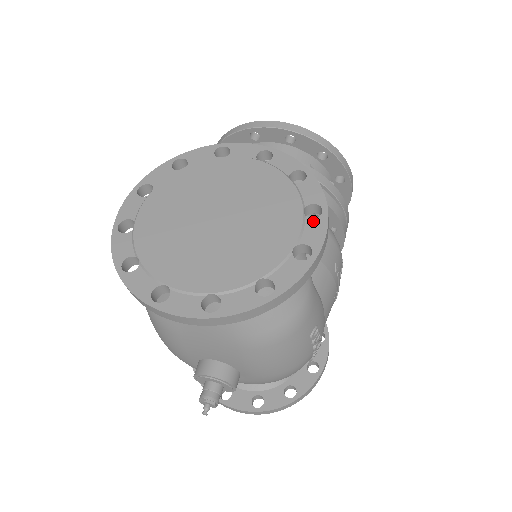
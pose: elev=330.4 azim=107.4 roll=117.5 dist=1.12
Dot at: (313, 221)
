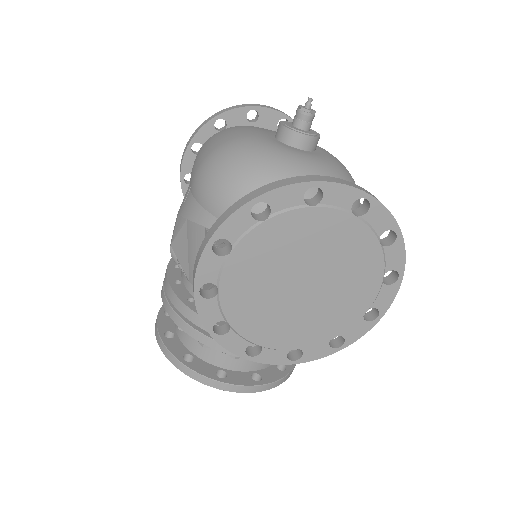
Dot at: occluded
